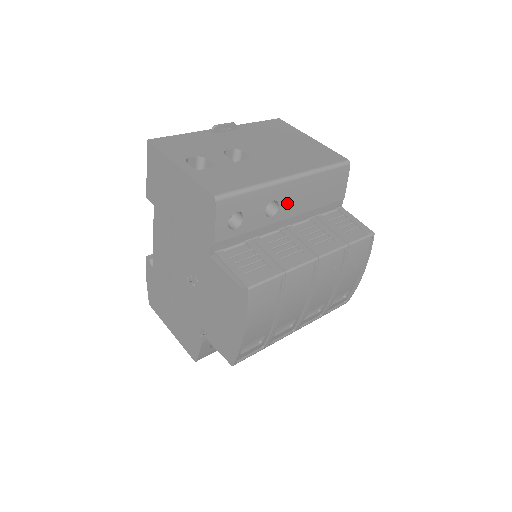
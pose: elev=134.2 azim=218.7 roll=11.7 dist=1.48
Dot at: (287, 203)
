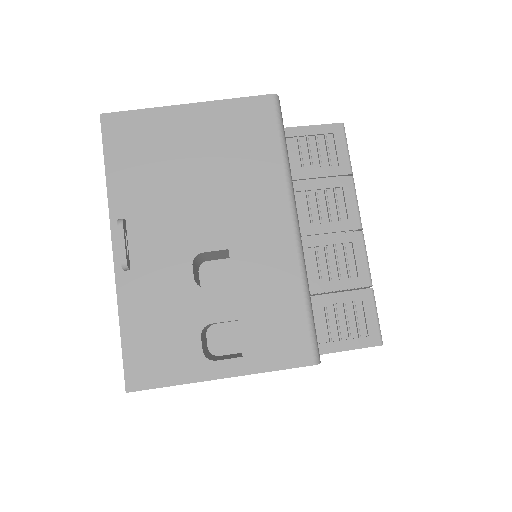
Dot at: occluded
